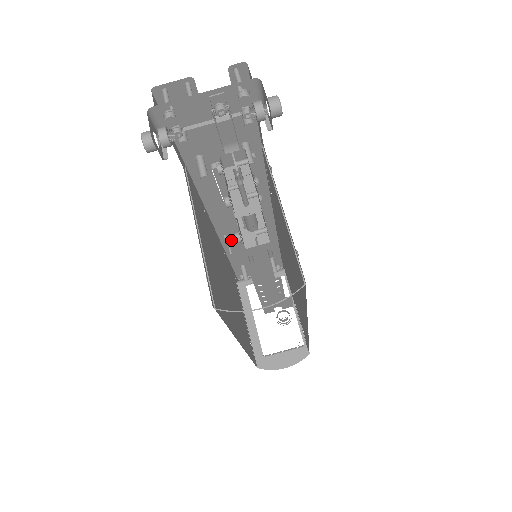
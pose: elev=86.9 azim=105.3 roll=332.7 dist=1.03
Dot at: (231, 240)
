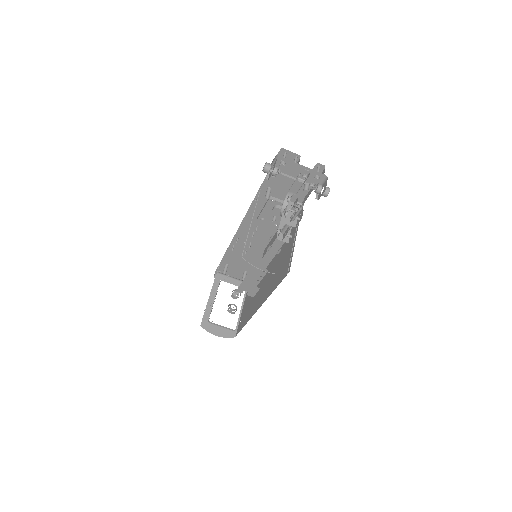
Dot at: (238, 243)
